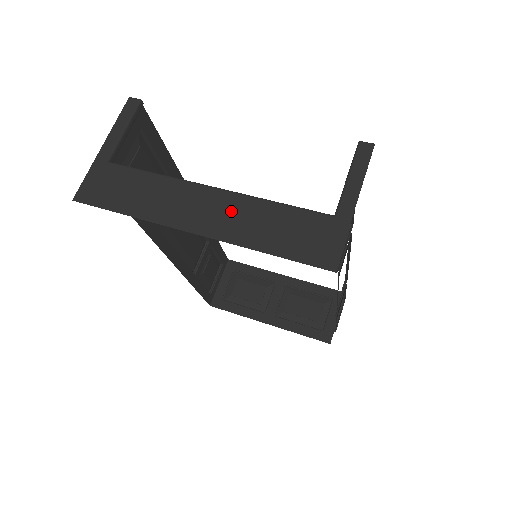
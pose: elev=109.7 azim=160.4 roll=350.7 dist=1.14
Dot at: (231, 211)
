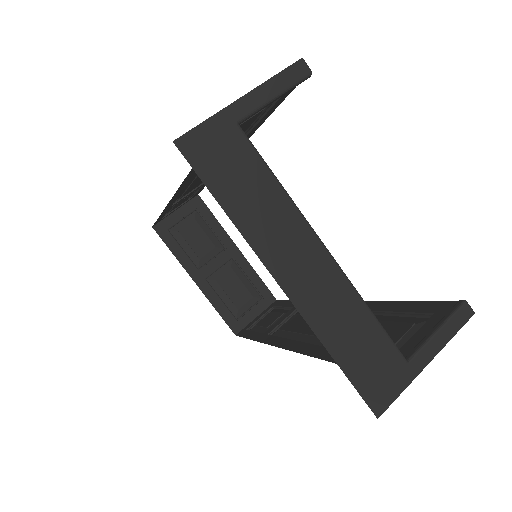
Dot at: (328, 290)
